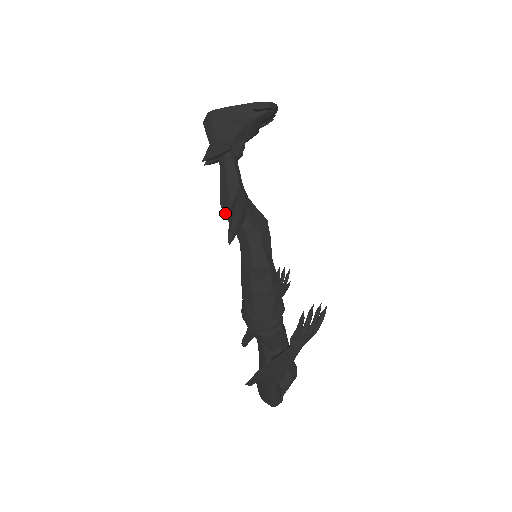
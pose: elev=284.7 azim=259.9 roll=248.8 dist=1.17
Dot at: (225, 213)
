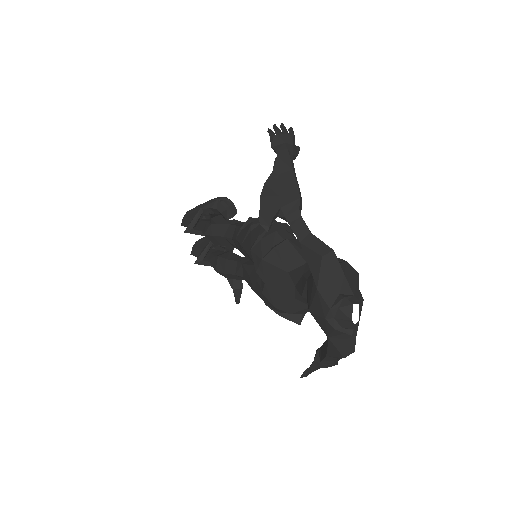
Dot at: (209, 233)
